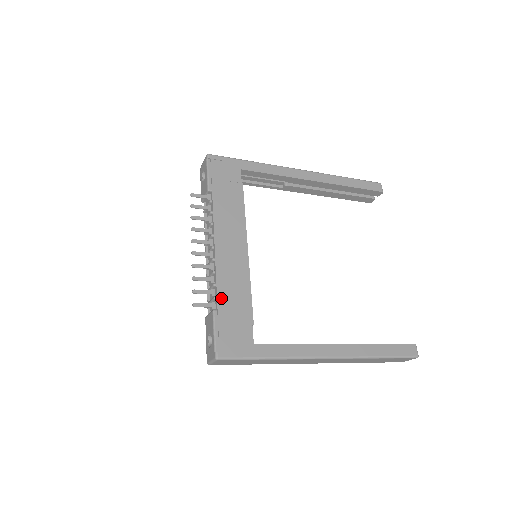
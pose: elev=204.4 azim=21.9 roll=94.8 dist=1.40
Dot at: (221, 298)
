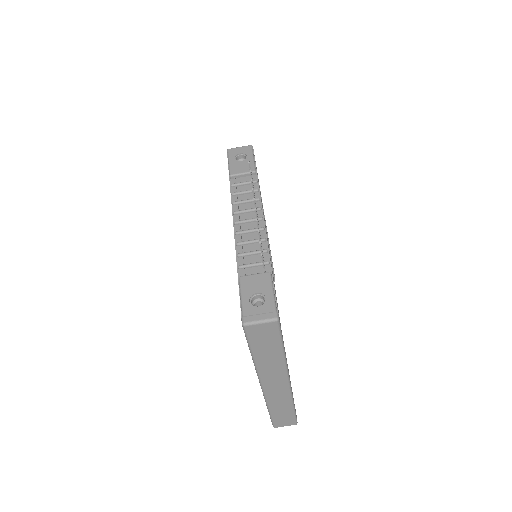
Dot at: (271, 266)
